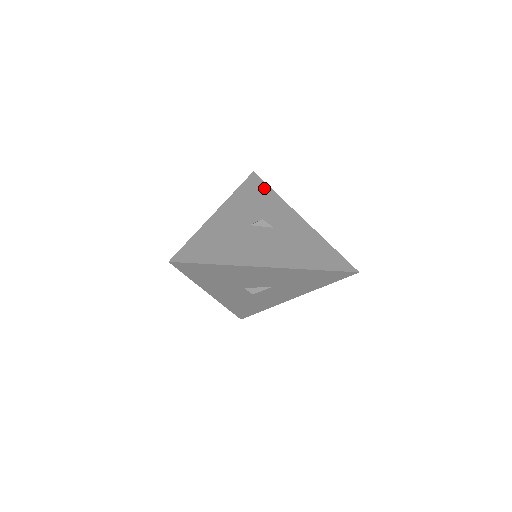
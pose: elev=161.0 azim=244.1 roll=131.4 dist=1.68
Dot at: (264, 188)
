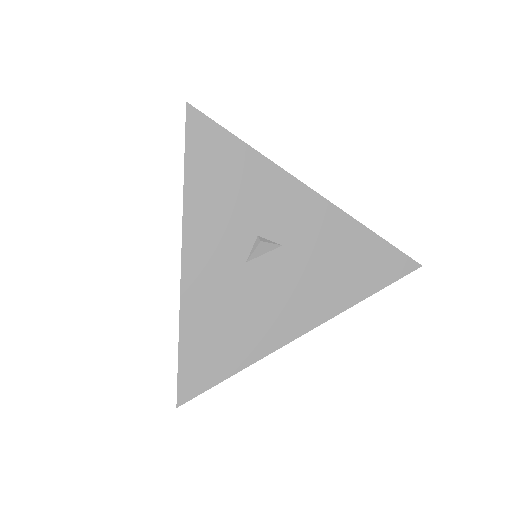
Dot at: (227, 146)
